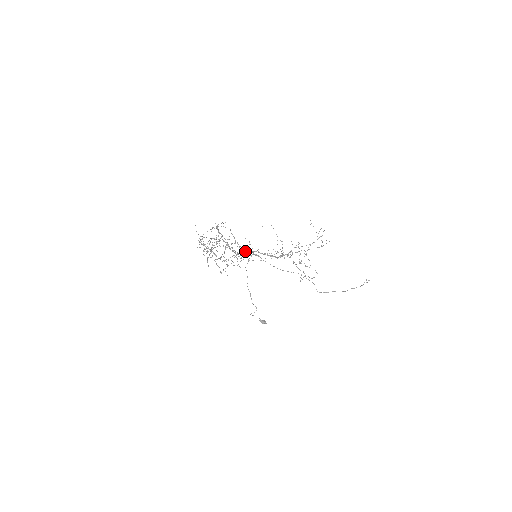
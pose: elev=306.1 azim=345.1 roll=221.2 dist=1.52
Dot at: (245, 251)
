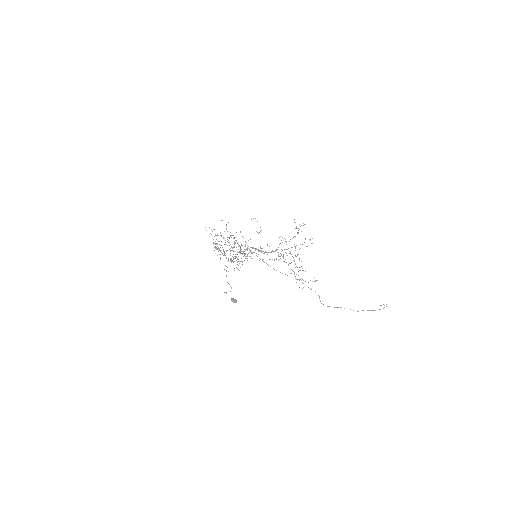
Dot at: (239, 245)
